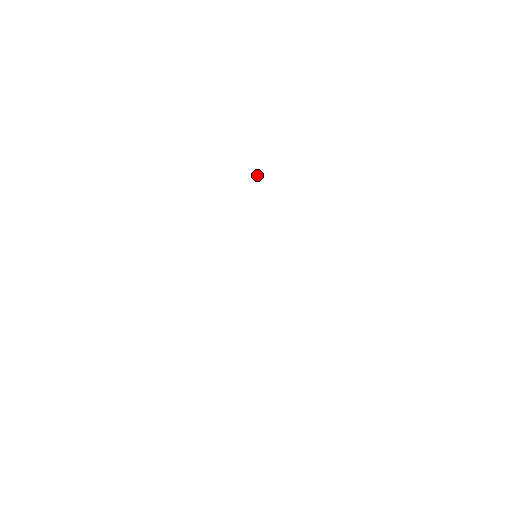
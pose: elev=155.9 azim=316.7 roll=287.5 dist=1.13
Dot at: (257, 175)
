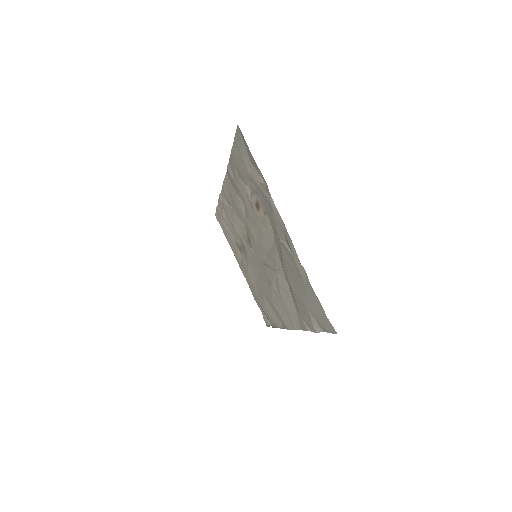
Dot at: (227, 204)
